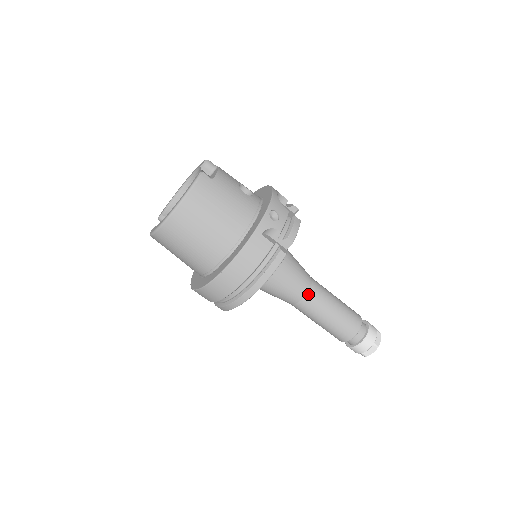
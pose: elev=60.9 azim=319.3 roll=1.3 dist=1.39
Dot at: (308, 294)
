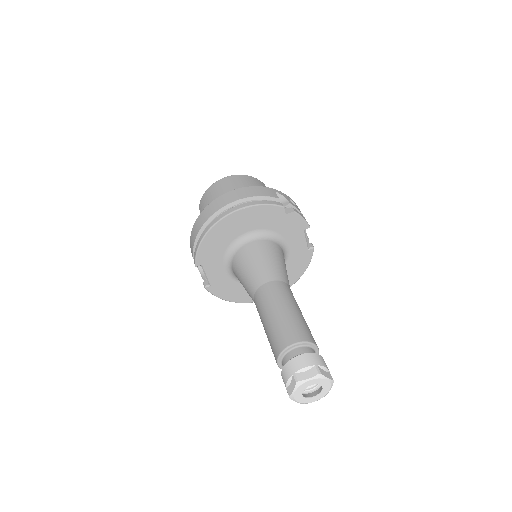
Dot at: (278, 282)
